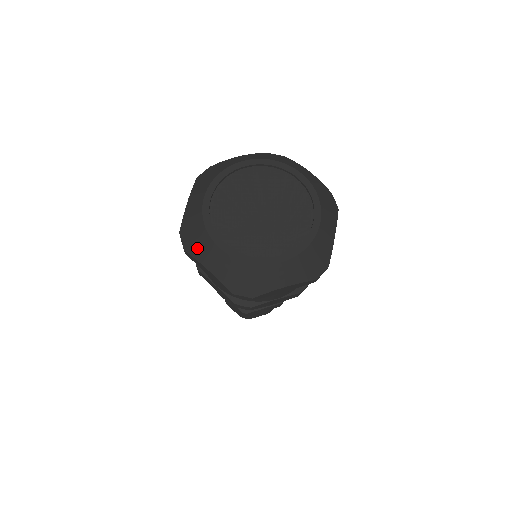
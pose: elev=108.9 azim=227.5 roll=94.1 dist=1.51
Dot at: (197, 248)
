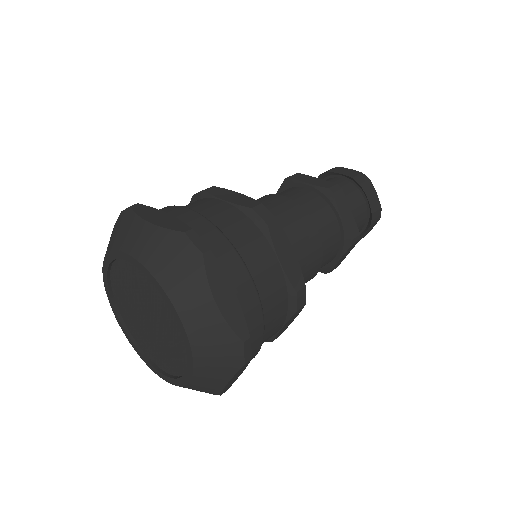
Dot at: occluded
